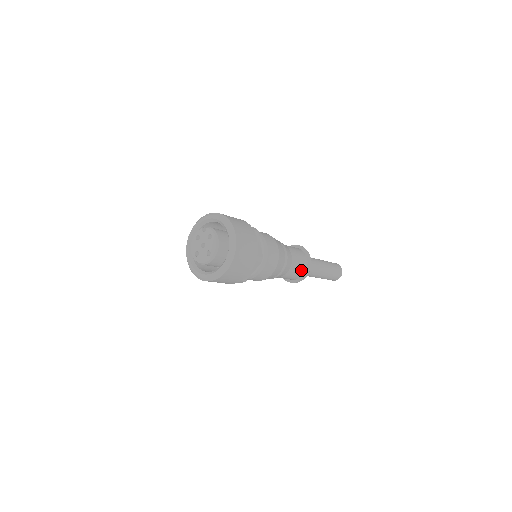
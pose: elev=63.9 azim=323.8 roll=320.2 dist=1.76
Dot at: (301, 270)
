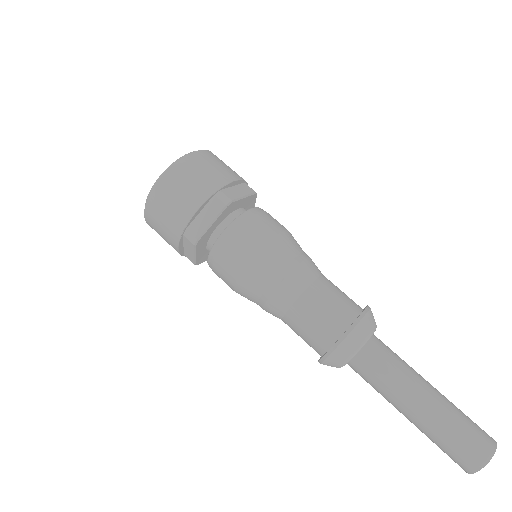
Dot at: (335, 318)
